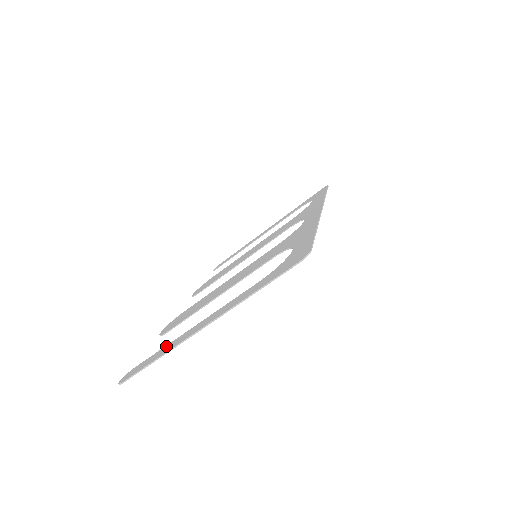
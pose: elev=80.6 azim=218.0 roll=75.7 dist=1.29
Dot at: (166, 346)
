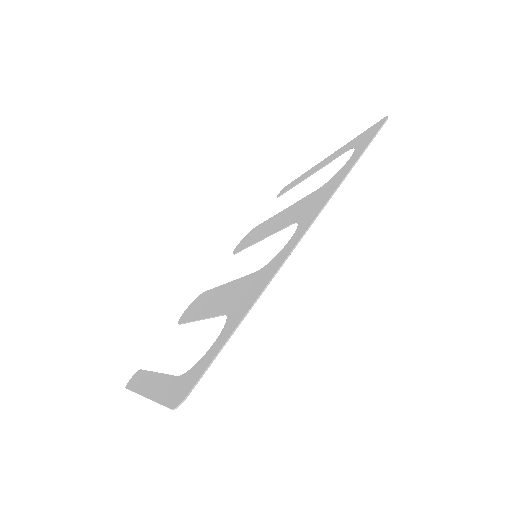
Dot at: (146, 373)
